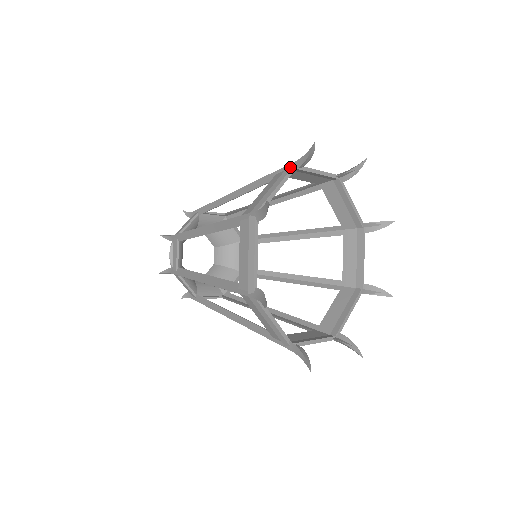
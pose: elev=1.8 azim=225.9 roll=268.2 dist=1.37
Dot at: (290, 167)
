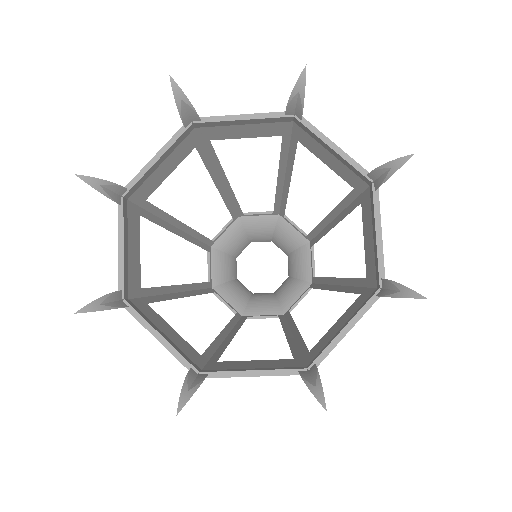
Dot at: (186, 124)
